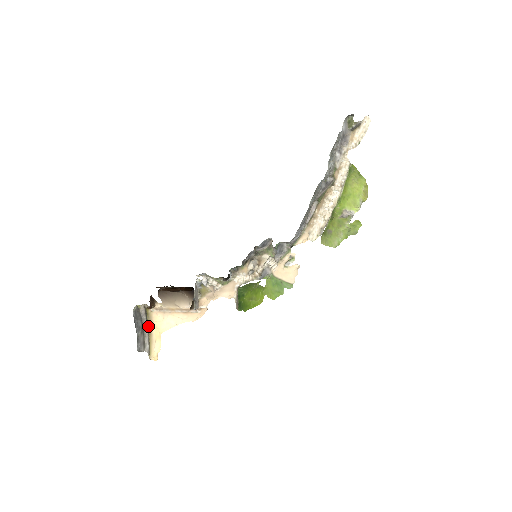
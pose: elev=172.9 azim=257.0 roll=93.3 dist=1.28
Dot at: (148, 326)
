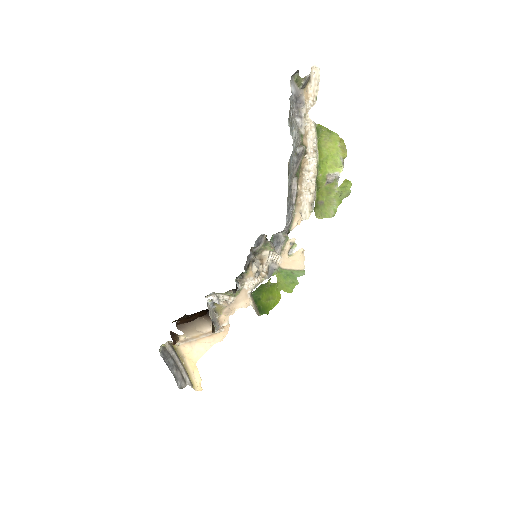
Dot at: (181, 360)
